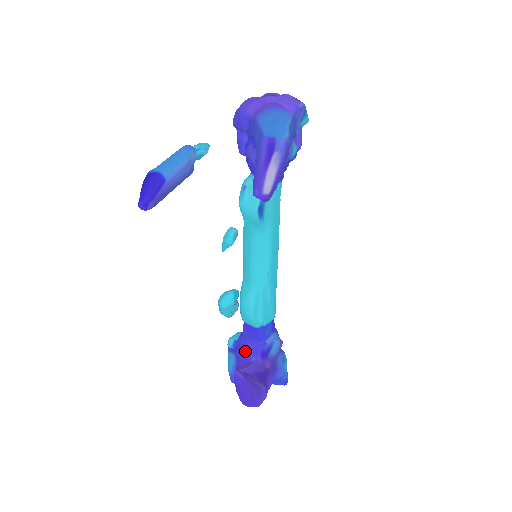
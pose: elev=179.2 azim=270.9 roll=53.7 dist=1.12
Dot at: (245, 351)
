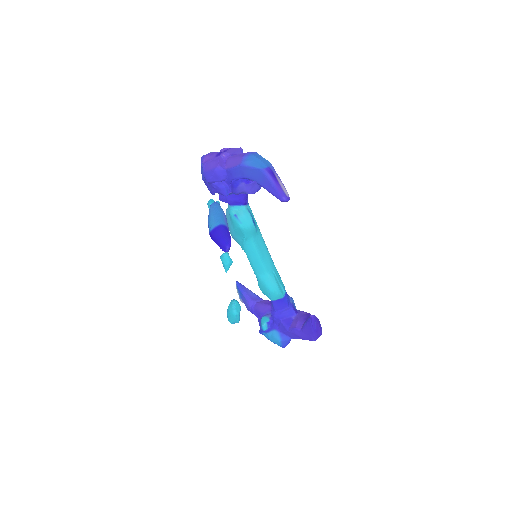
Dot at: (284, 318)
